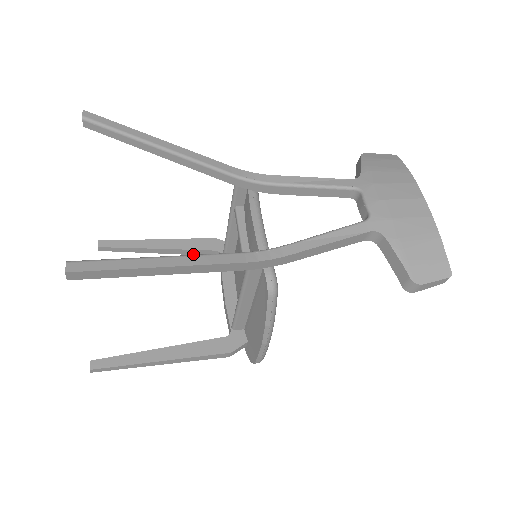
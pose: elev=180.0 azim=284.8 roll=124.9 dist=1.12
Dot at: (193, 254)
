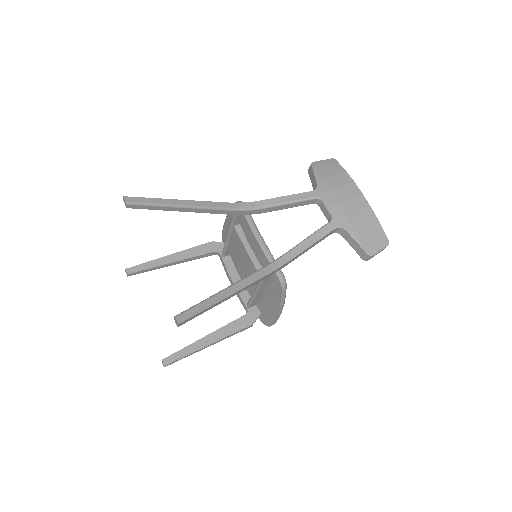
Dot at: (198, 258)
